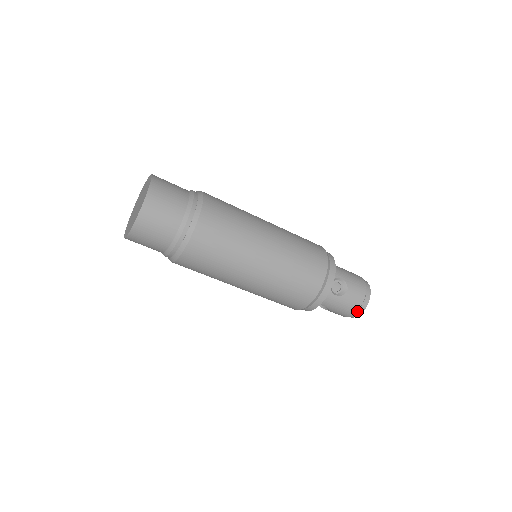
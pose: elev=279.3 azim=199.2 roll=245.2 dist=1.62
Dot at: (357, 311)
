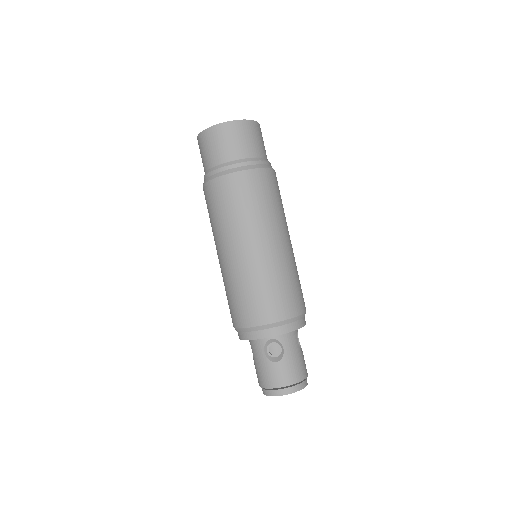
Dot at: (267, 389)
